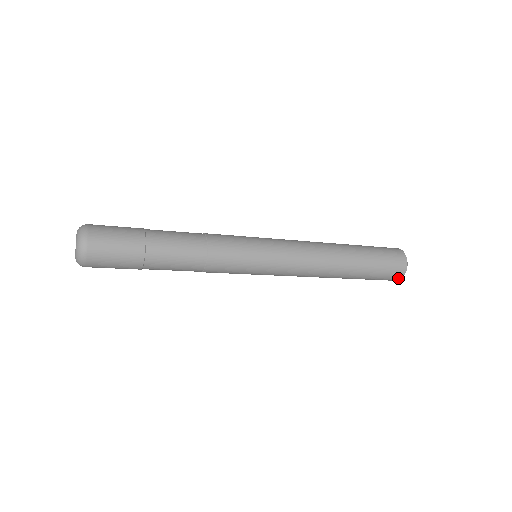
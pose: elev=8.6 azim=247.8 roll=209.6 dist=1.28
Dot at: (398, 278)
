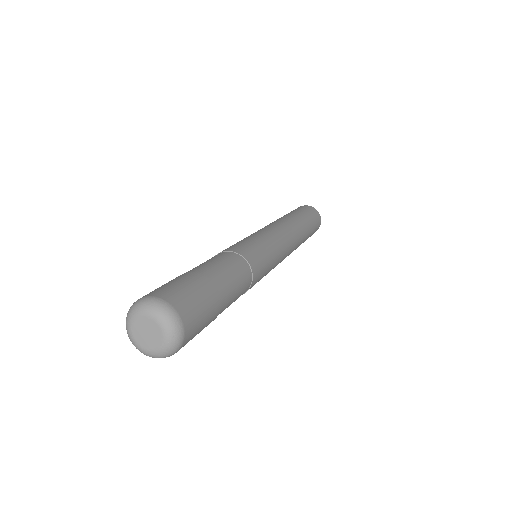
Dot at: (319, 226)
